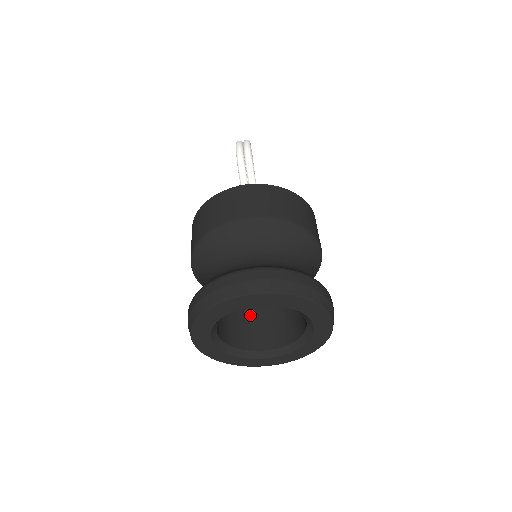
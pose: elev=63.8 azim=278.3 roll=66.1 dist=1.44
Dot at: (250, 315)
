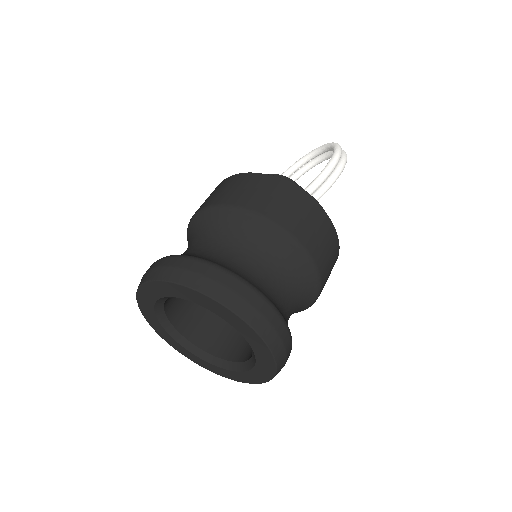
Dot at: occluded
